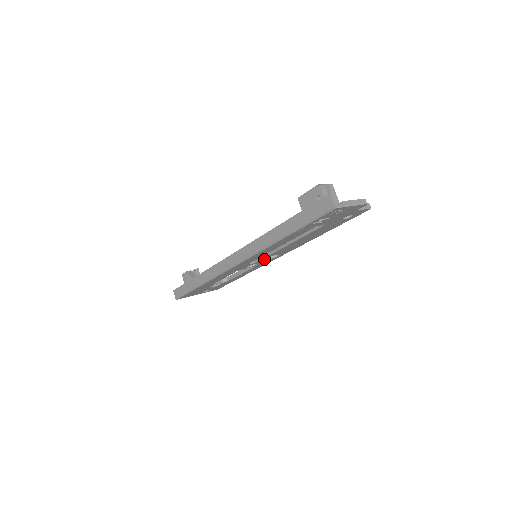
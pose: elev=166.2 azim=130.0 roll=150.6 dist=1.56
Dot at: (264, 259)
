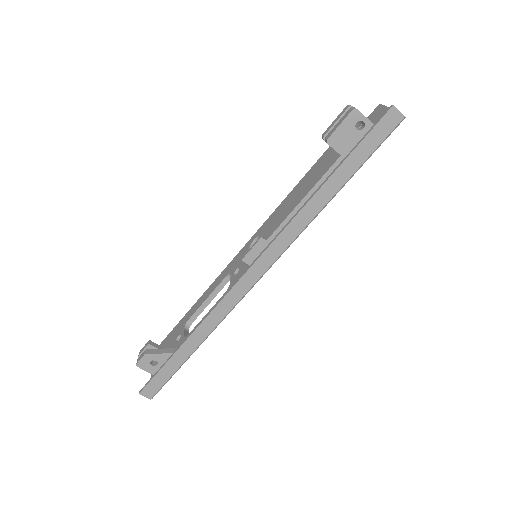
Dot at: occluded
